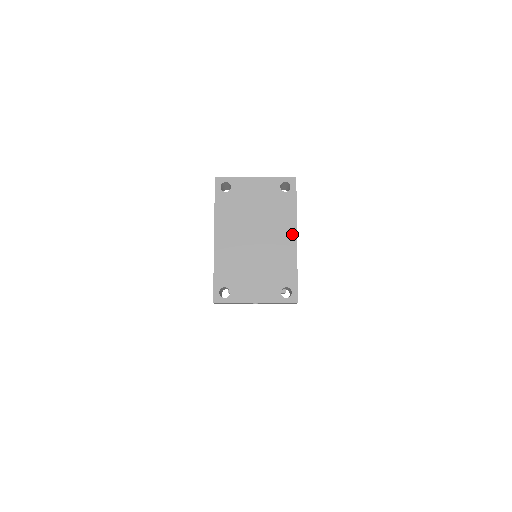
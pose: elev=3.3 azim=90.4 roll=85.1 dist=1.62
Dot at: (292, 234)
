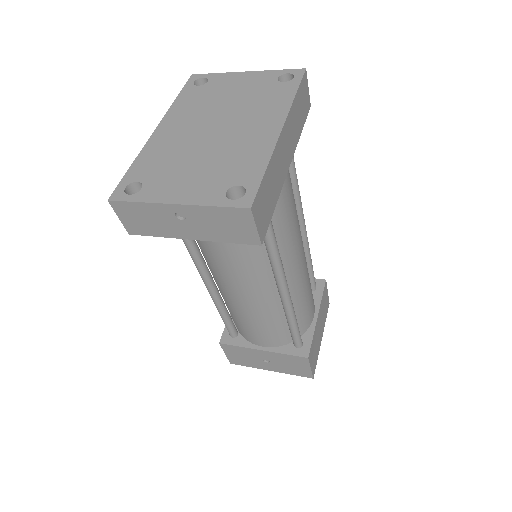
Dot at: (276, 123)
